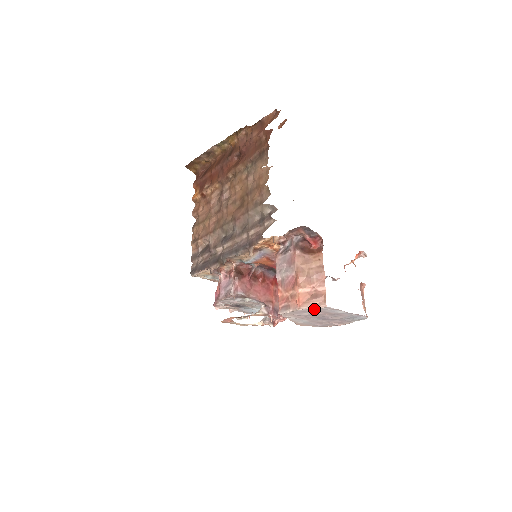
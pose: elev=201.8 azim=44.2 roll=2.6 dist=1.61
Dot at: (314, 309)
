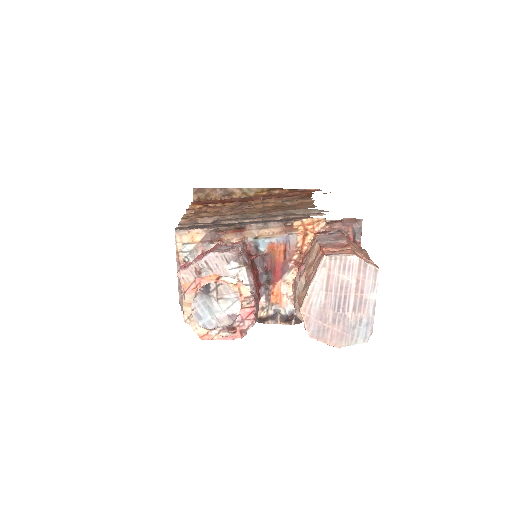
Dot at: (361, 270)
